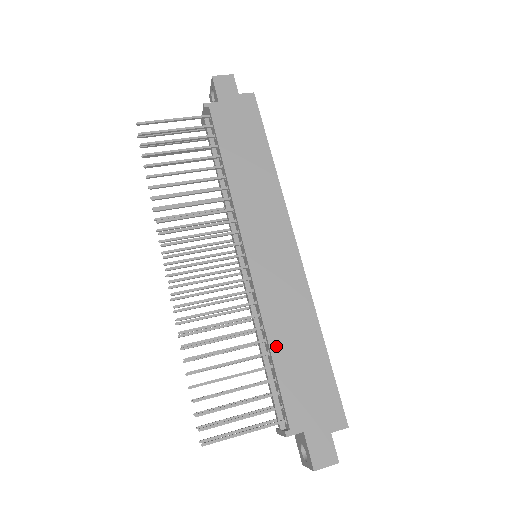
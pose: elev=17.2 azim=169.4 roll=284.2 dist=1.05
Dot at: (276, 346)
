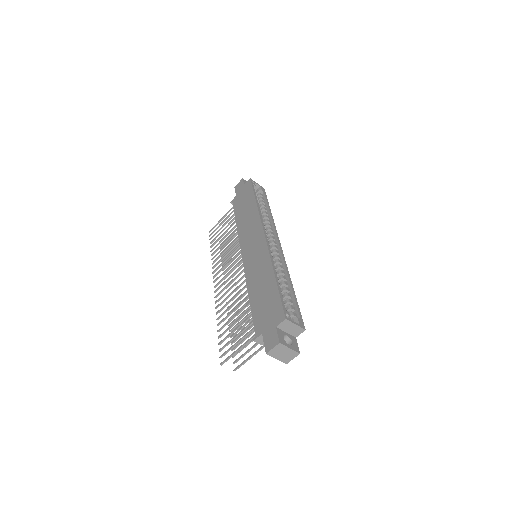
Dot at: (252, 294)
